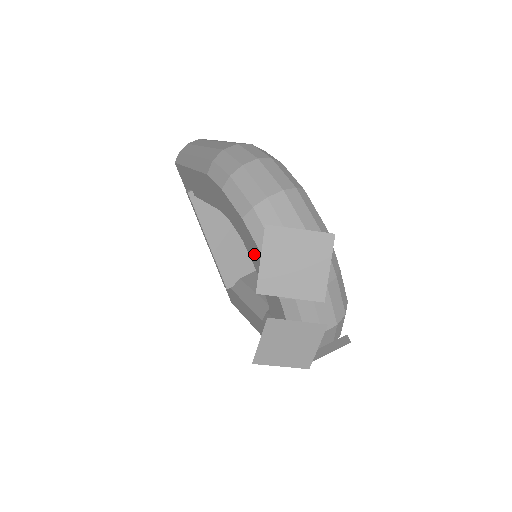
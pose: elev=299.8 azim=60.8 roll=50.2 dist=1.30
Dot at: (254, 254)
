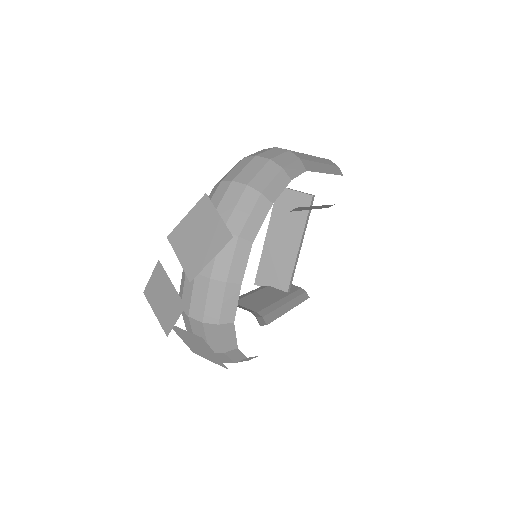
Dot at: occluded
